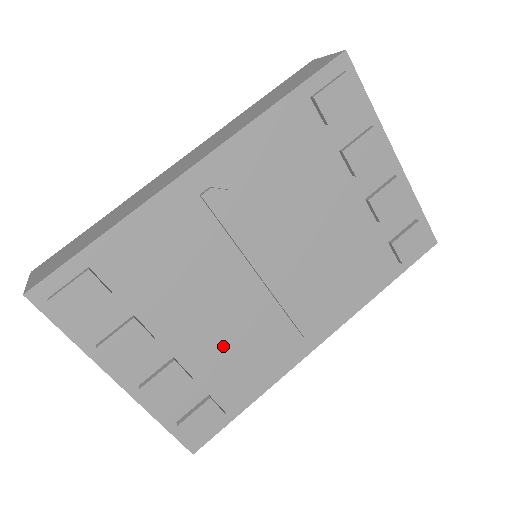
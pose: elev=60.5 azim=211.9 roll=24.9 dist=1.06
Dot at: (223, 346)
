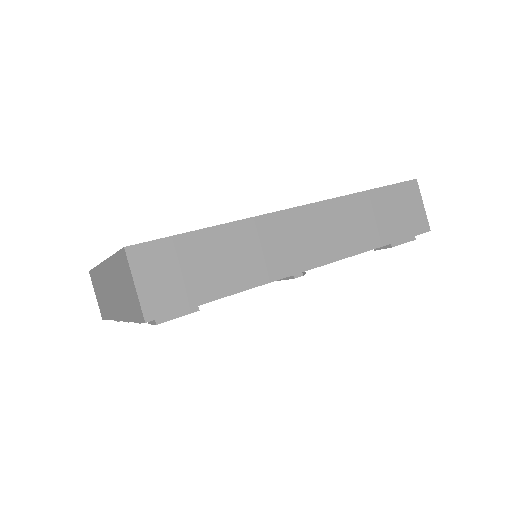
Dot at: occluded
